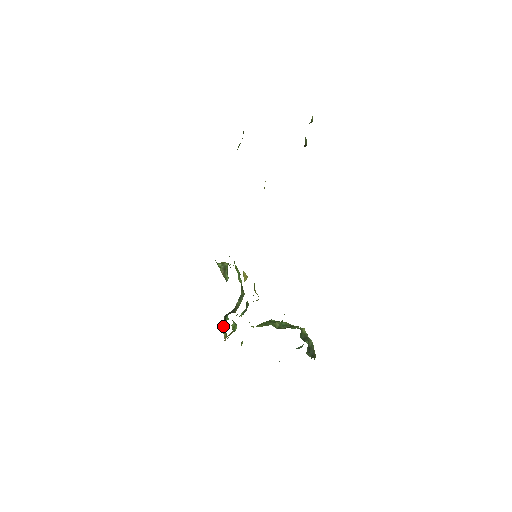
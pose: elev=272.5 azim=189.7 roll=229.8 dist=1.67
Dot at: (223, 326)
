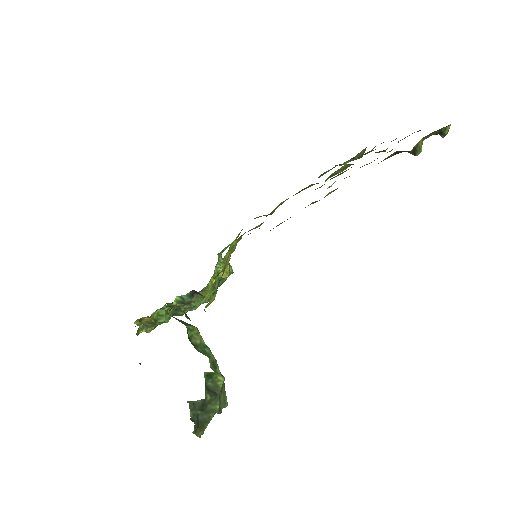
Dot at: occluded
